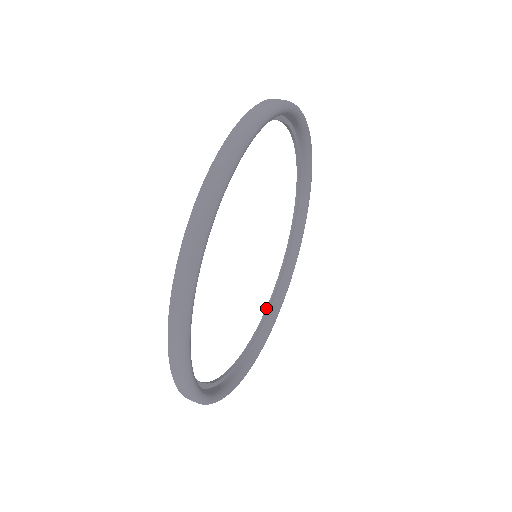
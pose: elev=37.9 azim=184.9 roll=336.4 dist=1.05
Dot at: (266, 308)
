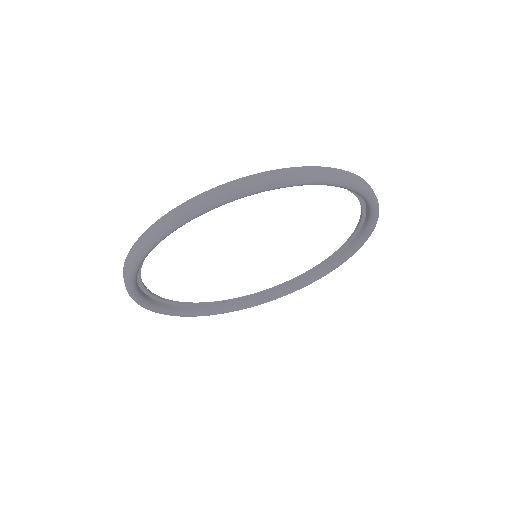
Dot at: occluded
